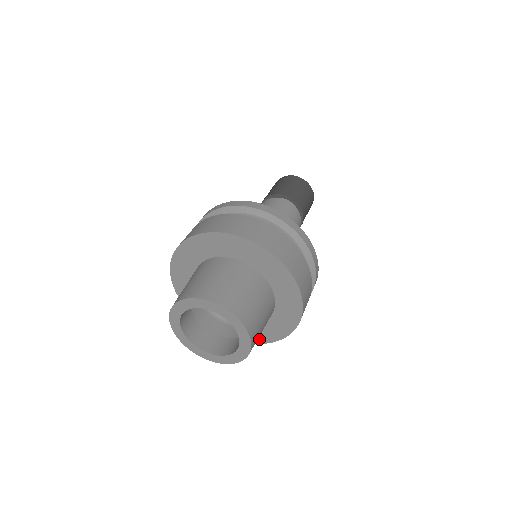
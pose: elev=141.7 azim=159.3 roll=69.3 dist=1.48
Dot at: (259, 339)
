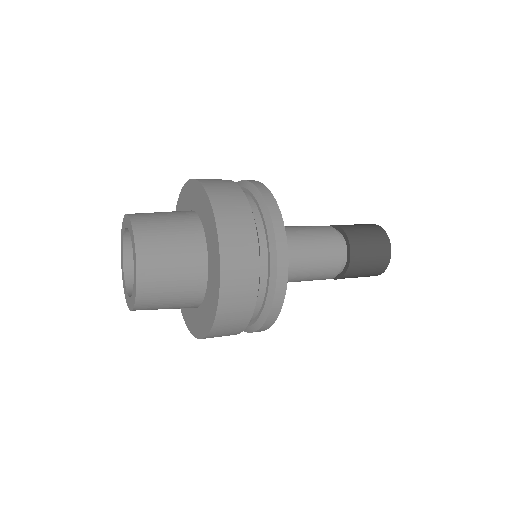
Dot at: (214, 305)
